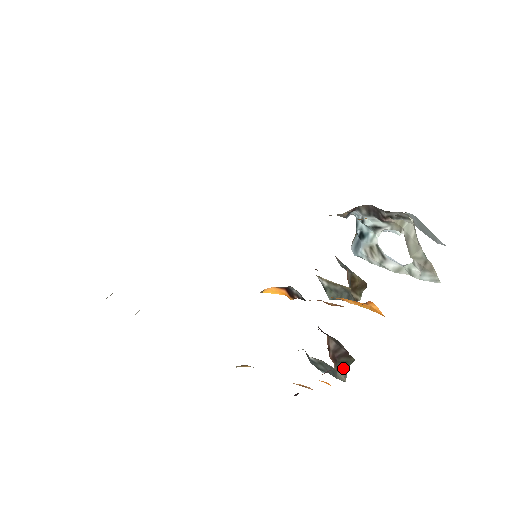
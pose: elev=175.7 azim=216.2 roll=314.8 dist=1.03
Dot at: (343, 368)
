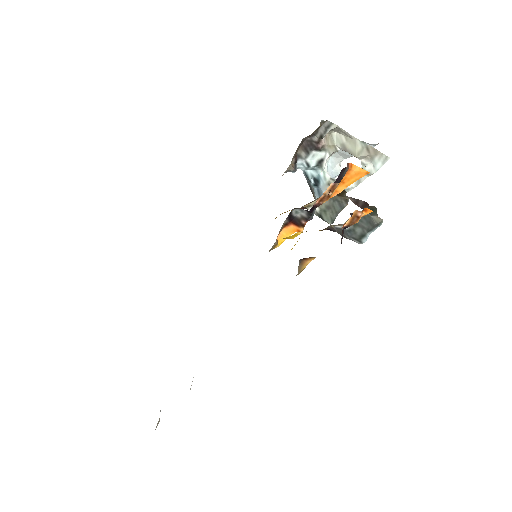
Dot at: (373, 213)
